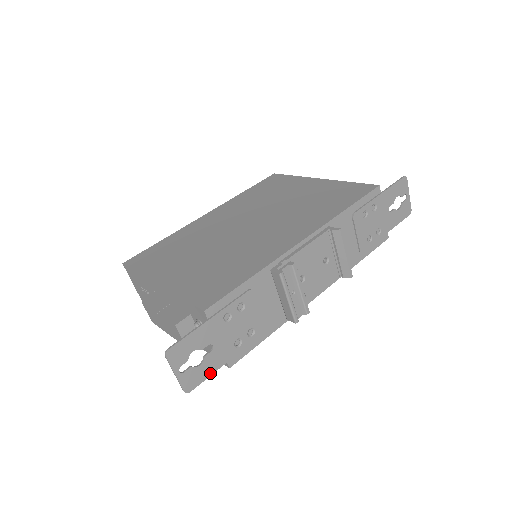
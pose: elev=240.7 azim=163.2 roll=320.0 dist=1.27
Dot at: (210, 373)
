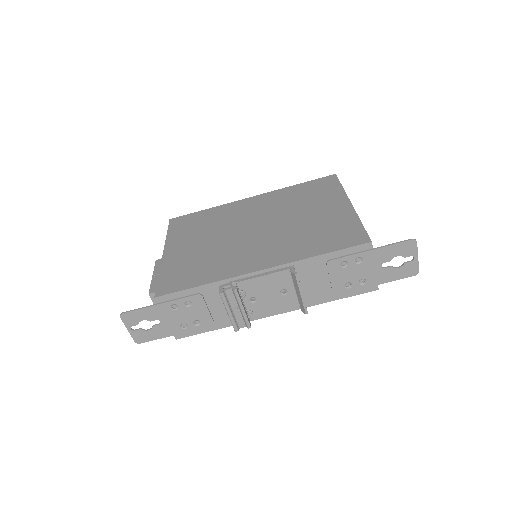
Dot at: (157, 338)
